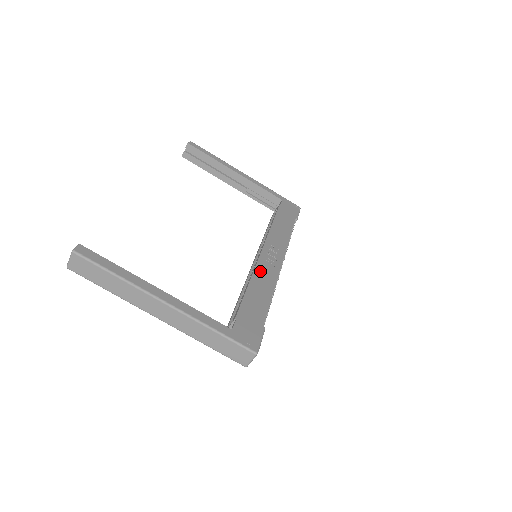
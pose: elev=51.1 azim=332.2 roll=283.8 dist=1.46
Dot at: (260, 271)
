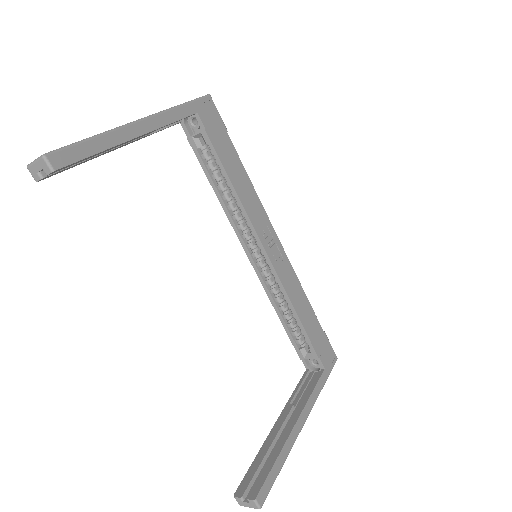
Dot at: (287, 284)
